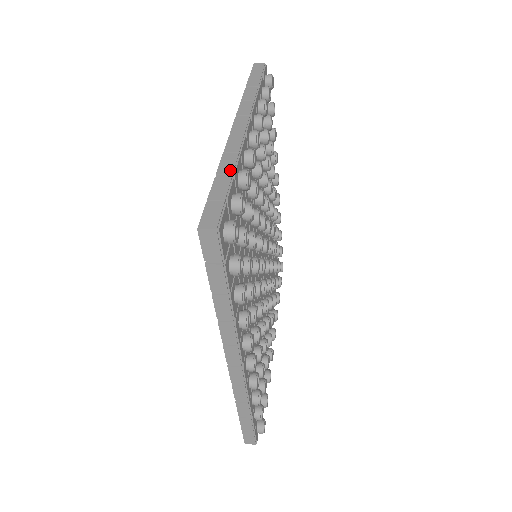
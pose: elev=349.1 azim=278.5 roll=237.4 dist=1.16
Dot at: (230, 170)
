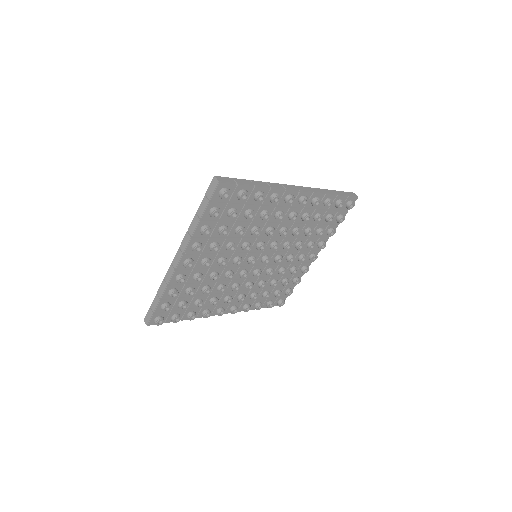
Dot at: (160, 295)
